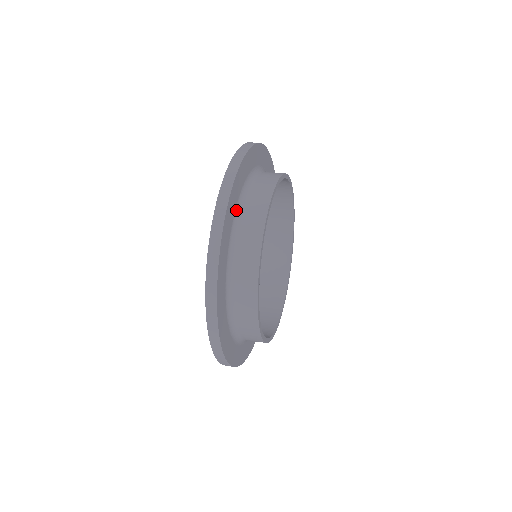
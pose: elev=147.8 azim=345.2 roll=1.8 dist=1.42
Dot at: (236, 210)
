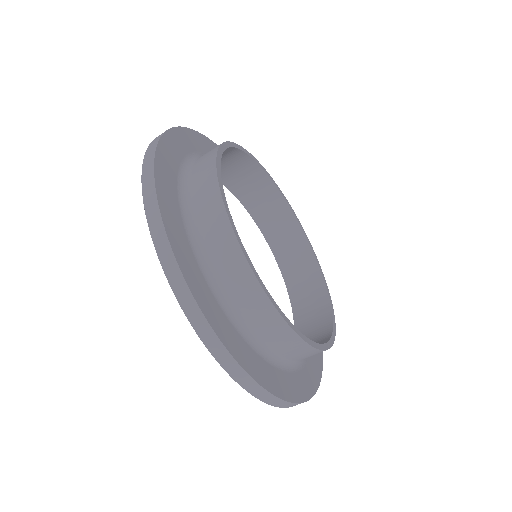
Dot at: (183, 217)
